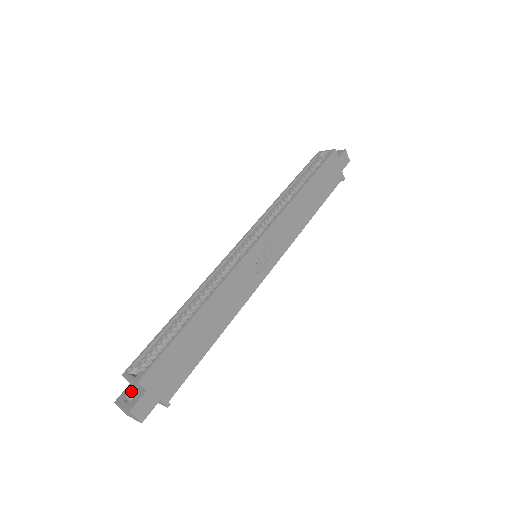
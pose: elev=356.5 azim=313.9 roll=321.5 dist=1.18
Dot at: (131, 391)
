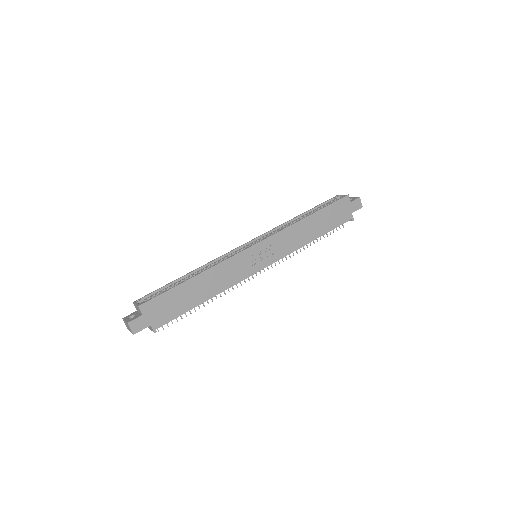
Dot at: (135, 314)
